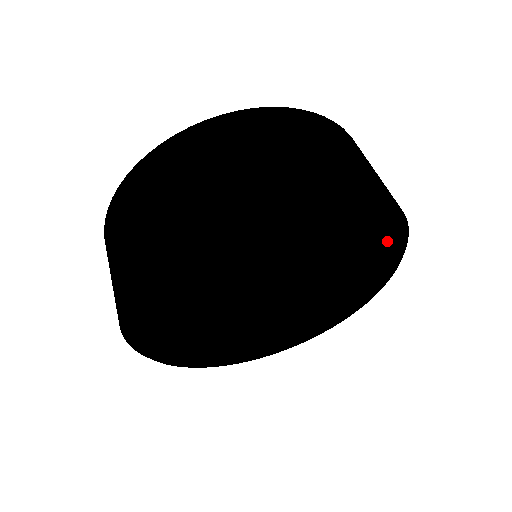
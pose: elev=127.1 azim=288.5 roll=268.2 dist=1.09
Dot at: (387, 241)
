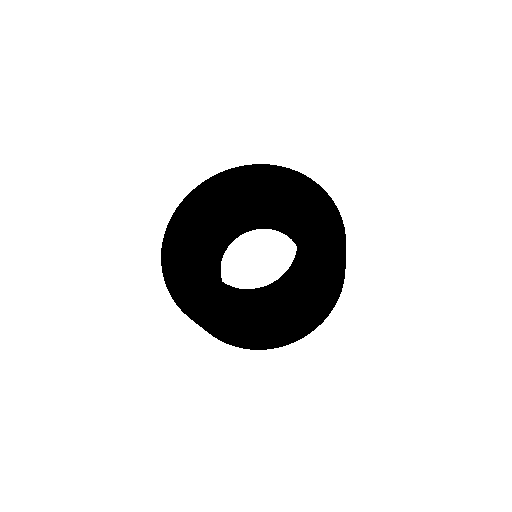
Dot at: (326, 220)
